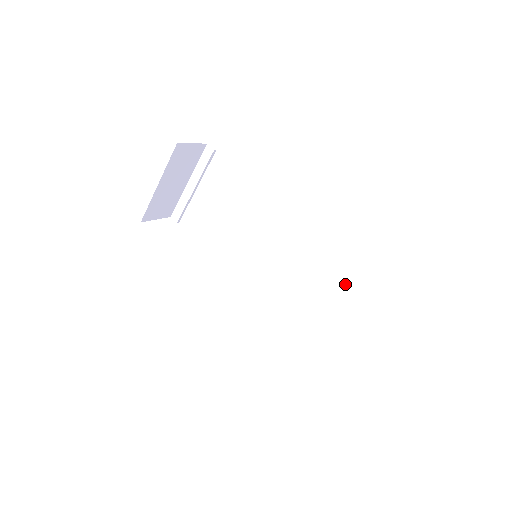
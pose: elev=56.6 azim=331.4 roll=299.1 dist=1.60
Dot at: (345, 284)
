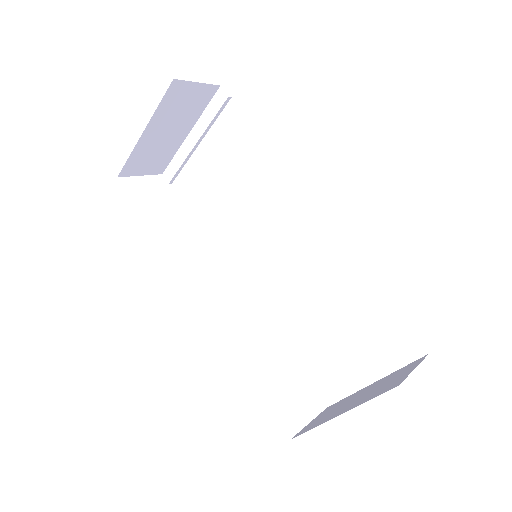
Dot at: (368, 320)
